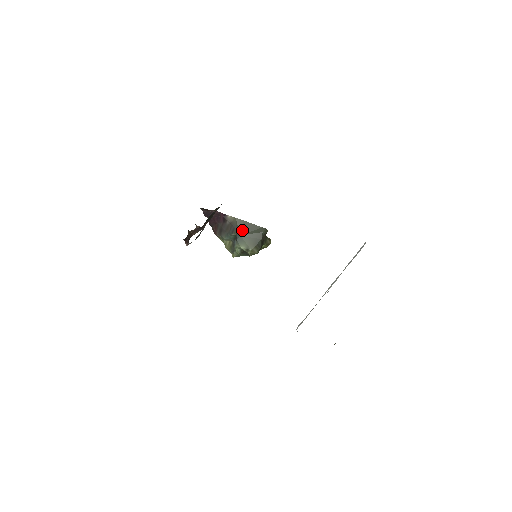
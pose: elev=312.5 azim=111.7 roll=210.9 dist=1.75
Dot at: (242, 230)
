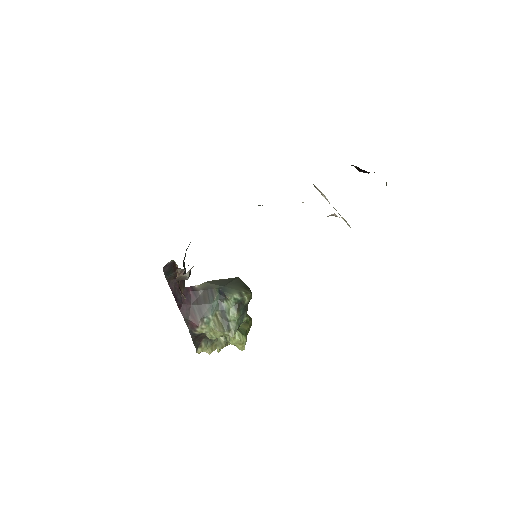
Dot at: (220, 284)
